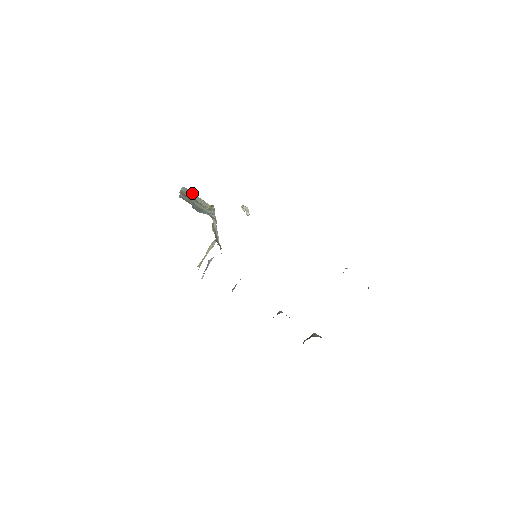
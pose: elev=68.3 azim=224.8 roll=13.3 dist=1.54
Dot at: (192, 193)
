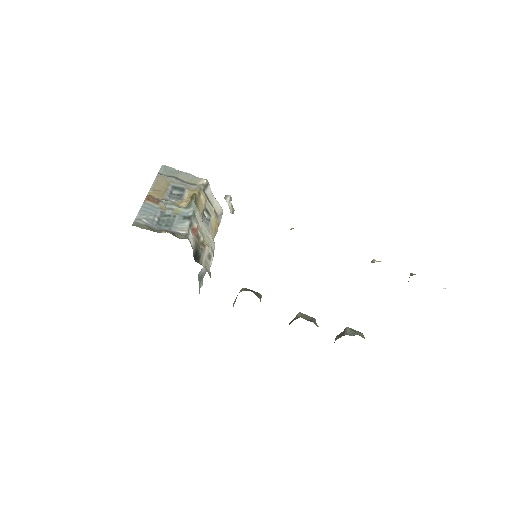
Dot at: (175, 170)
